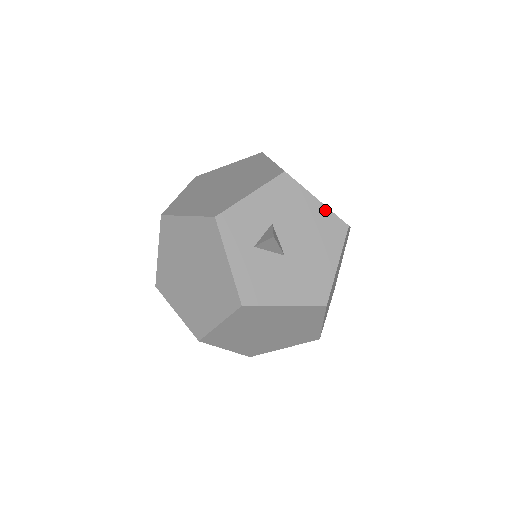
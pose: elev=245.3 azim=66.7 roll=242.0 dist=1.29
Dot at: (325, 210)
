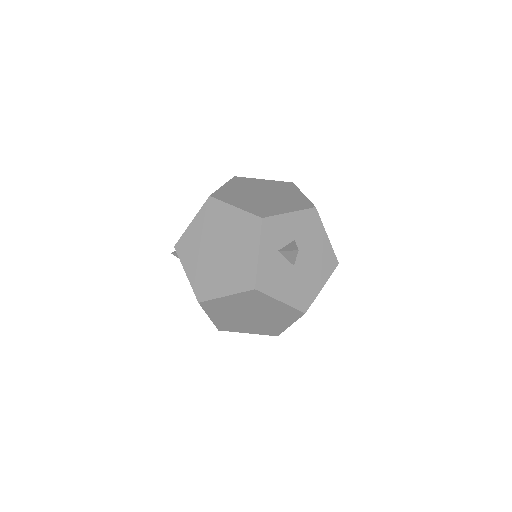
Dot at: (329, 246)
